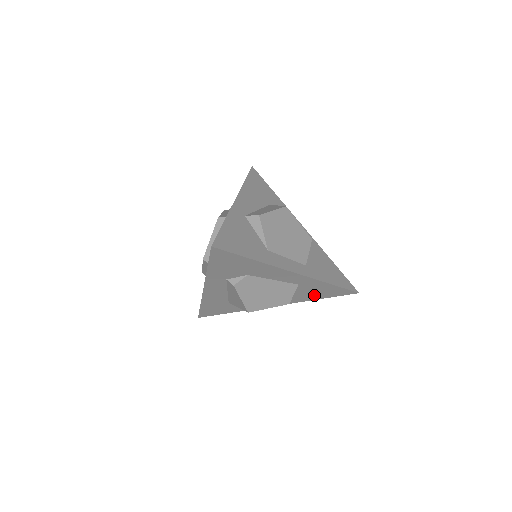
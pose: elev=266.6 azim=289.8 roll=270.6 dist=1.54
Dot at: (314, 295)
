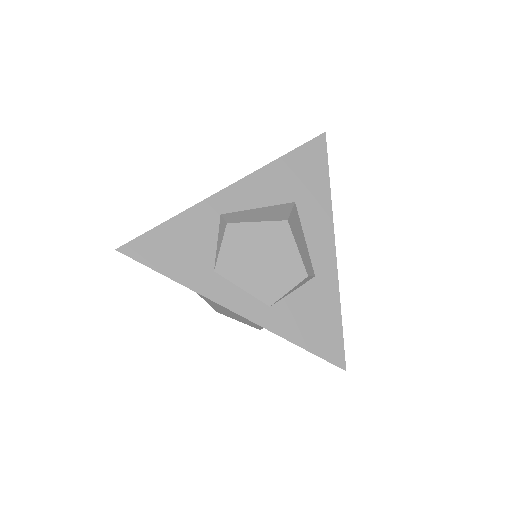
Dot at: occluded
